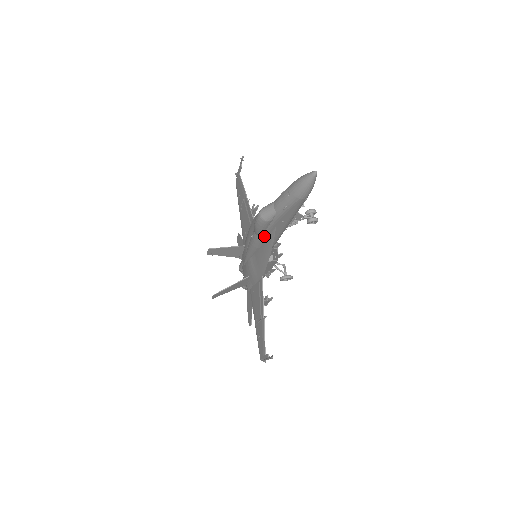
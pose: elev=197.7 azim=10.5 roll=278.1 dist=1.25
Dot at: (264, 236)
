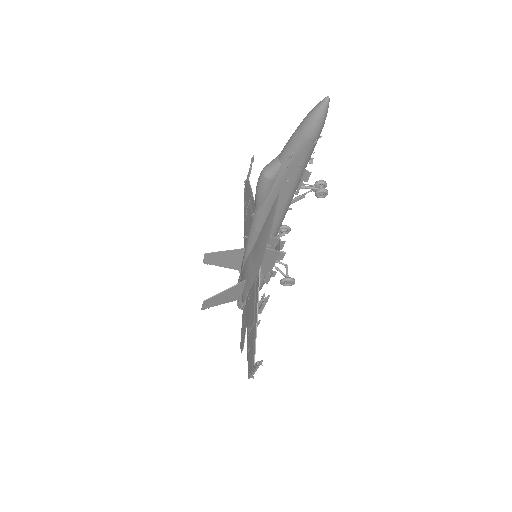
Dot at: (266, 209)
